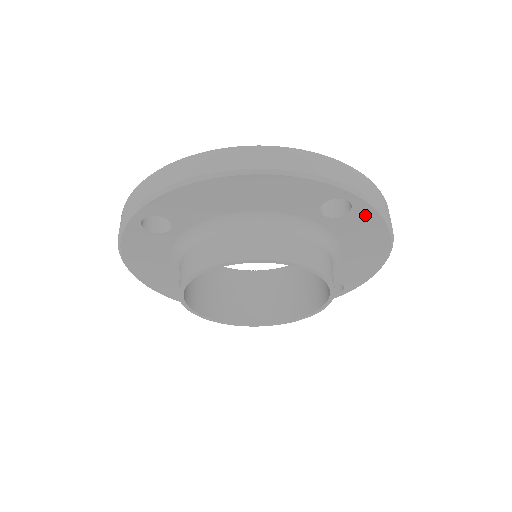
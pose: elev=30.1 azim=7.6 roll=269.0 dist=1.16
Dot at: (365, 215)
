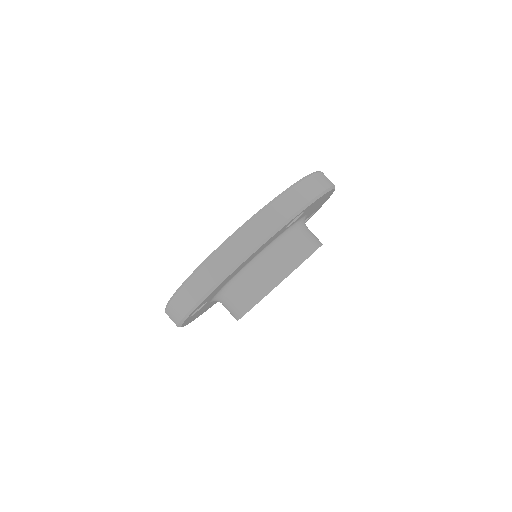
Dot at: (313, 204)
